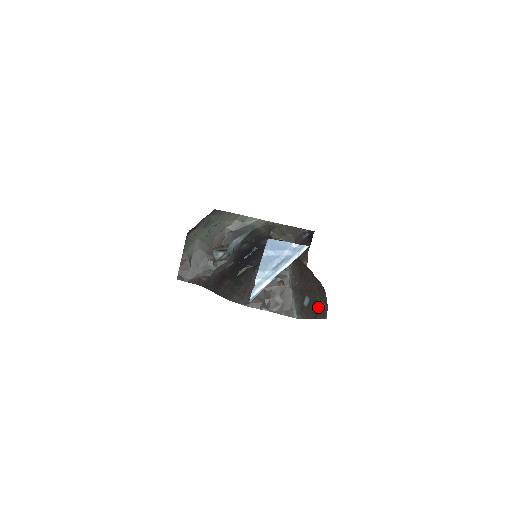
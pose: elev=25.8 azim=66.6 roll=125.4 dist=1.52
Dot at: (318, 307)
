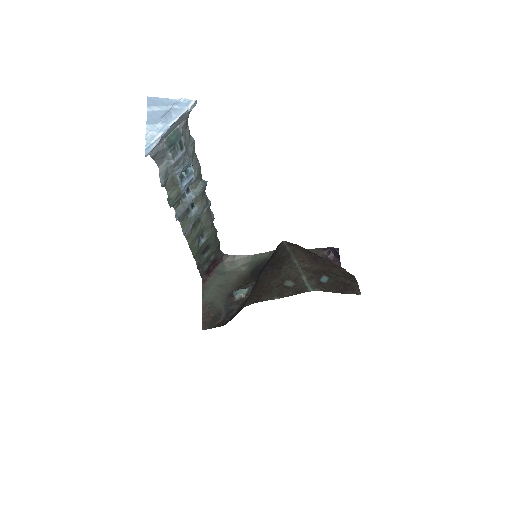
Dot at: (345, 286)
